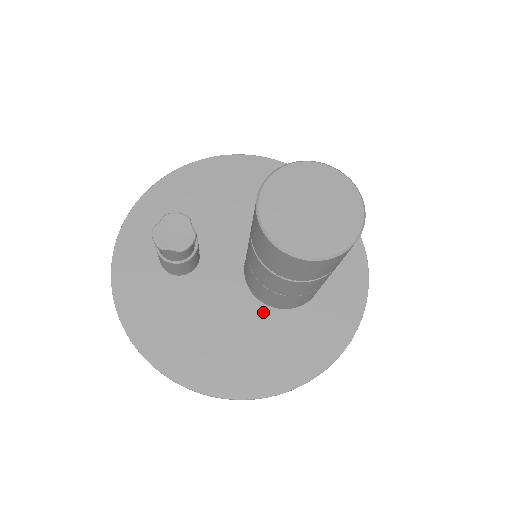
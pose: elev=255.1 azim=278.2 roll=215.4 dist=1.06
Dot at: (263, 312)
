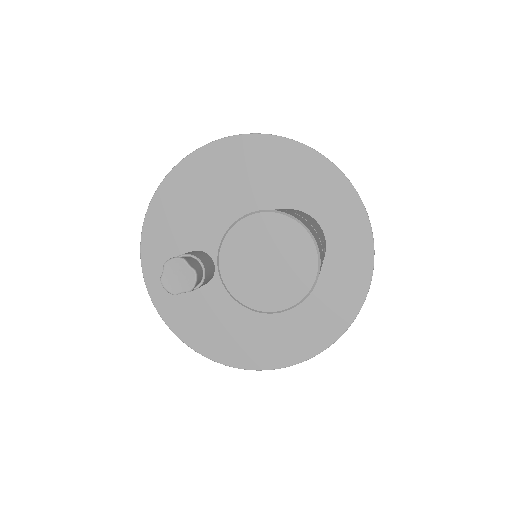
Dot at: occluded
